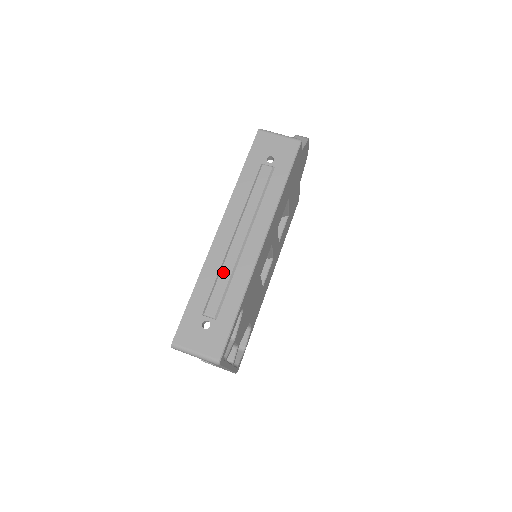
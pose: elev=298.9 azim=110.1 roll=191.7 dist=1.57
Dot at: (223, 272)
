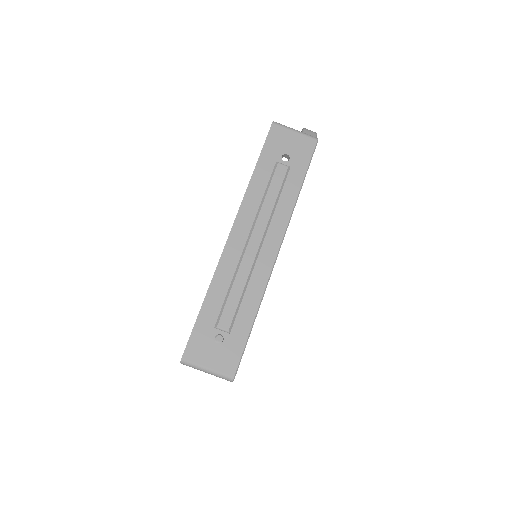
Dot at: (237, 281)
